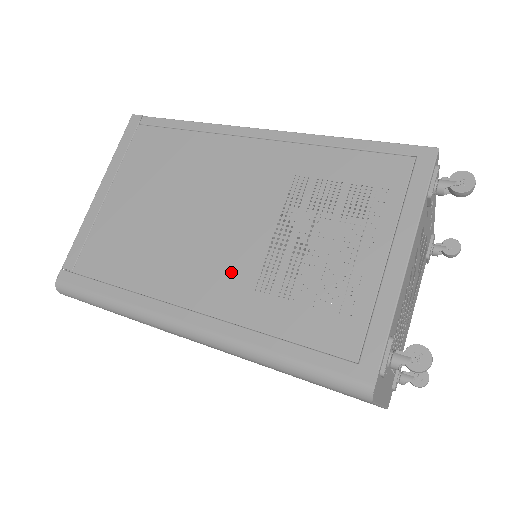
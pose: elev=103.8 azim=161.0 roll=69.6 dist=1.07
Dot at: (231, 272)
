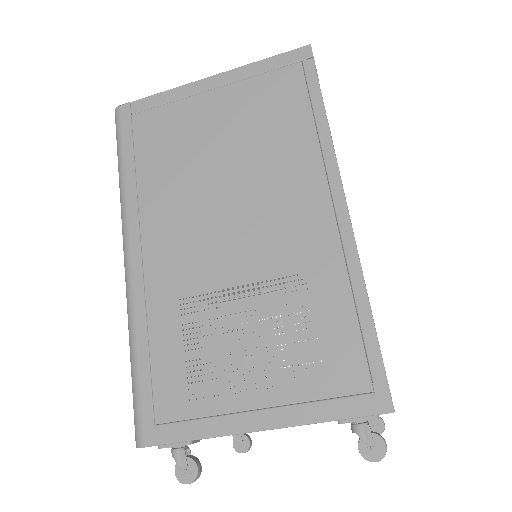
Dot at: (187, 267)
